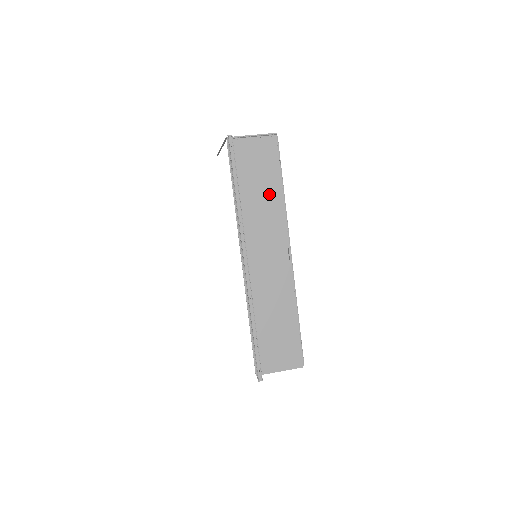
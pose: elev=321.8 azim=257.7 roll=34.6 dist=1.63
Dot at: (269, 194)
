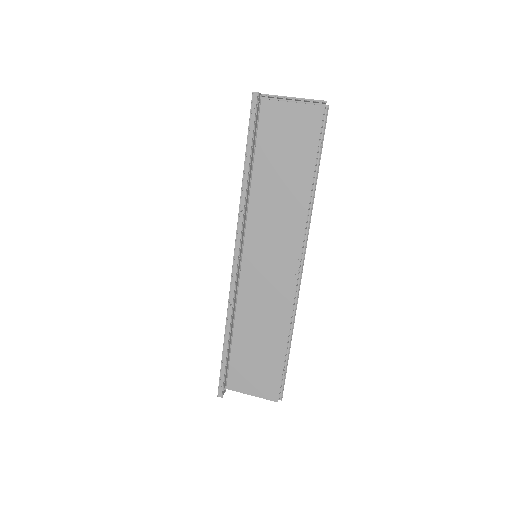
Dot at: (293, 183)
